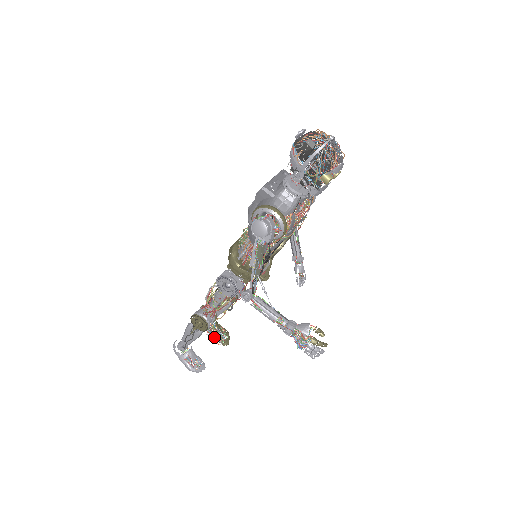
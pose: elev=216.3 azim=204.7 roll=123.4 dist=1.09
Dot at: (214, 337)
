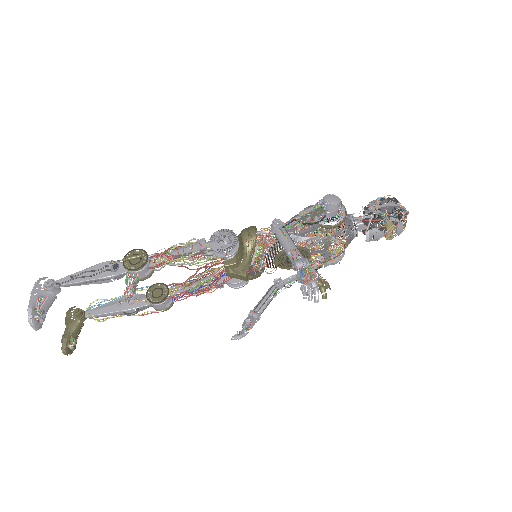
Dot at: (127, 286)
